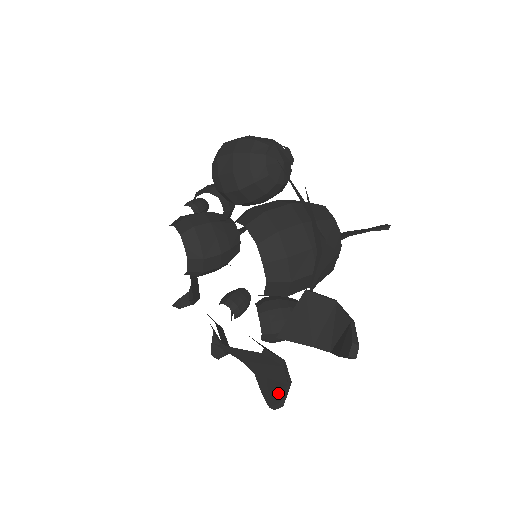
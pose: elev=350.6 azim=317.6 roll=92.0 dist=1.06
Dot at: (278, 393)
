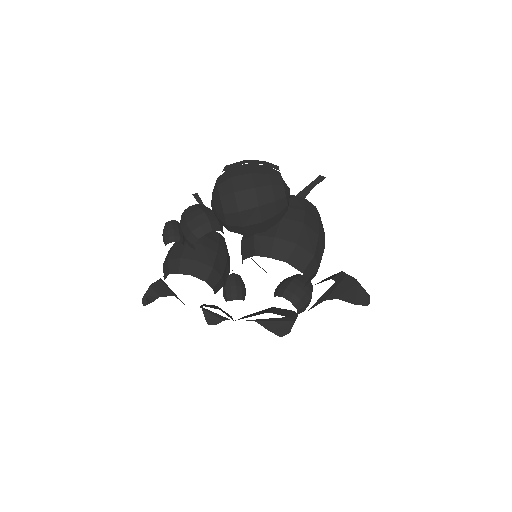
Dot at: (287, 327)
